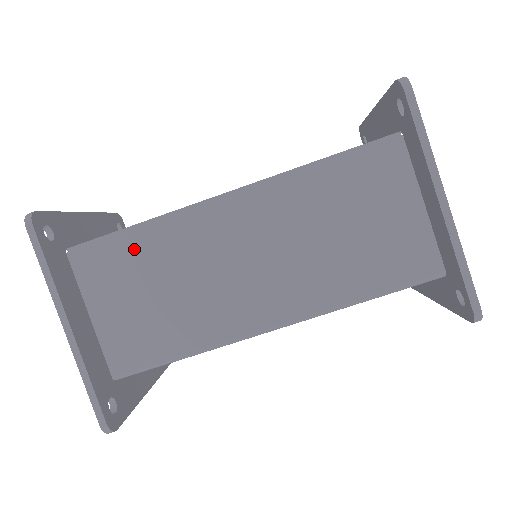
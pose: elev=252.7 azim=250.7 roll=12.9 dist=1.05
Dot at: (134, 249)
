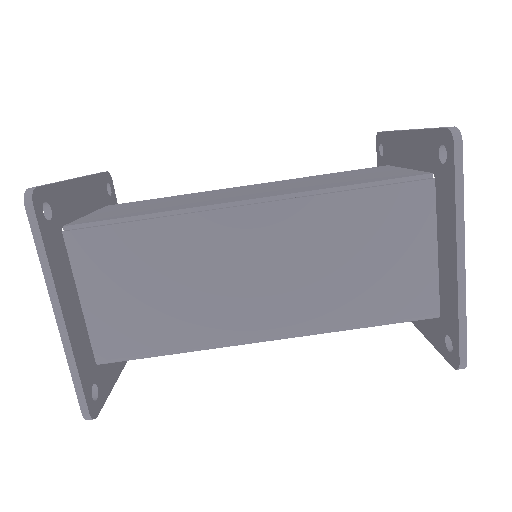
Dot at: (138, 241)
